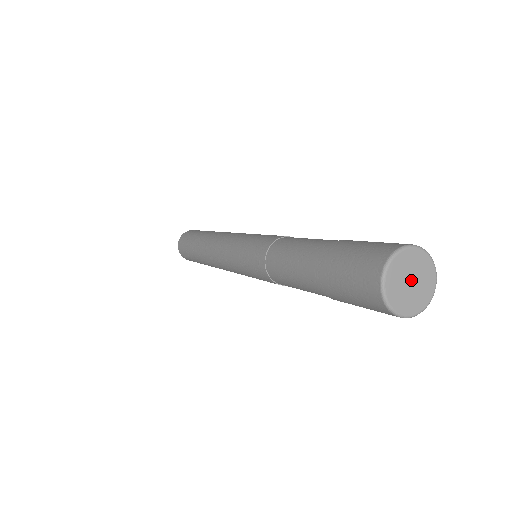
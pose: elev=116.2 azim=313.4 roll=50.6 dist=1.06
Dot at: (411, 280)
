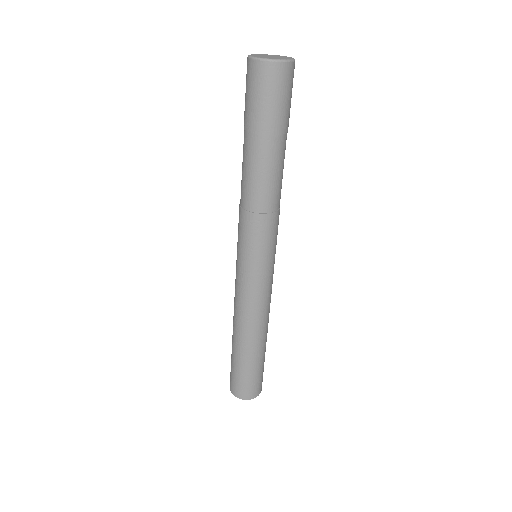
Dot at: (270, 57)
